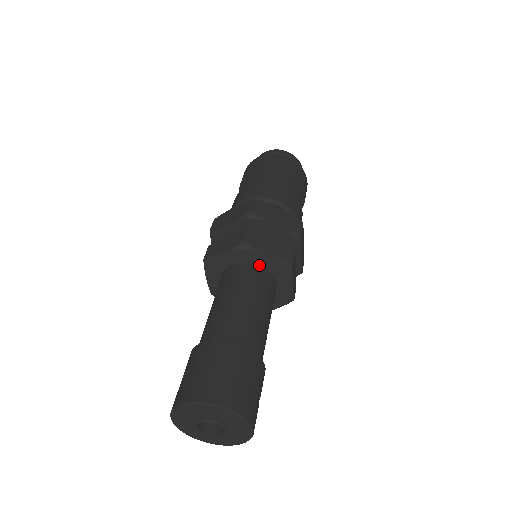
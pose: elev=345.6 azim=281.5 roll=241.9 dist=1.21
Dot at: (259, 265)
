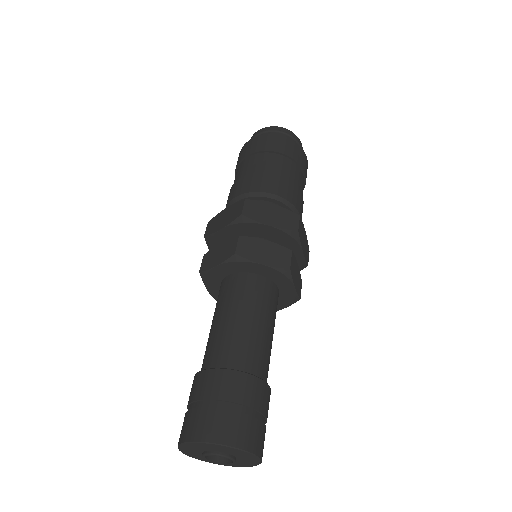
Dot at: (256, 273)
